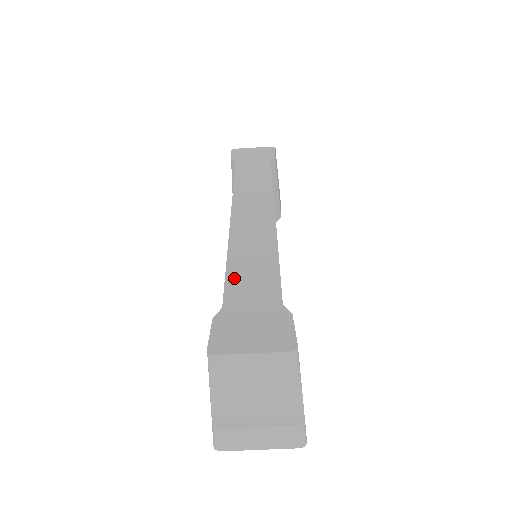
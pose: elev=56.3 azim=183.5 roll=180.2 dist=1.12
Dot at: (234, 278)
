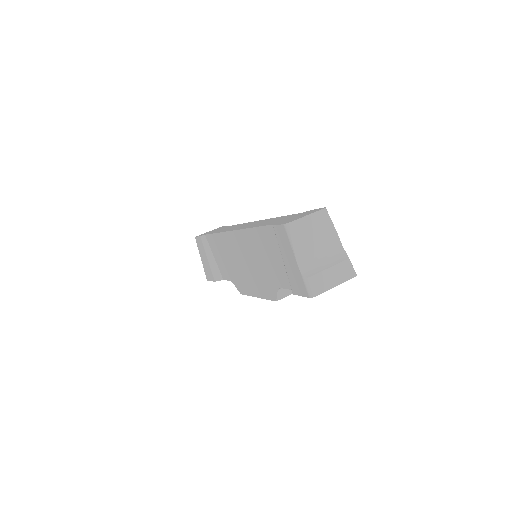
Dot at: (266, 224)
